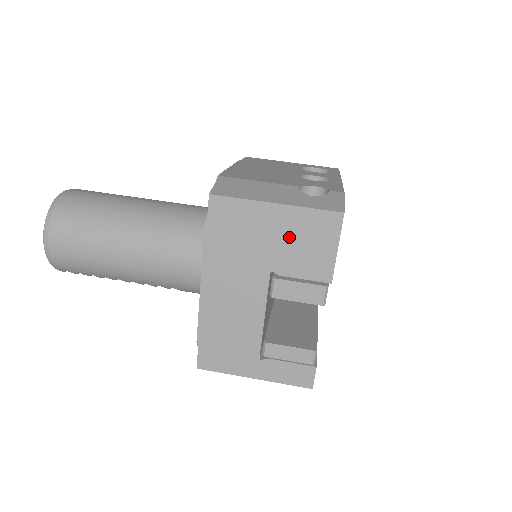
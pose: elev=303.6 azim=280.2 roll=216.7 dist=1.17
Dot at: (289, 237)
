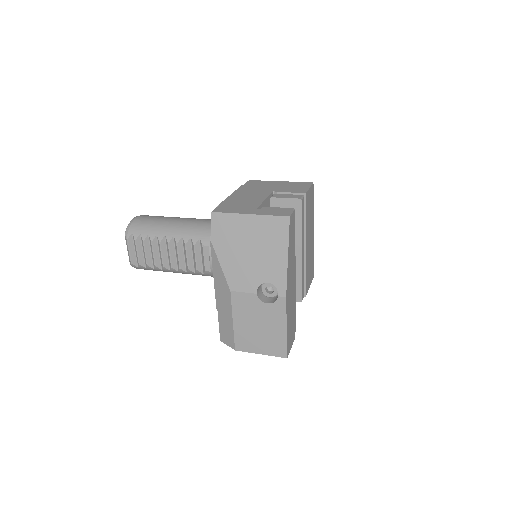
Dot at: (285, 186)
